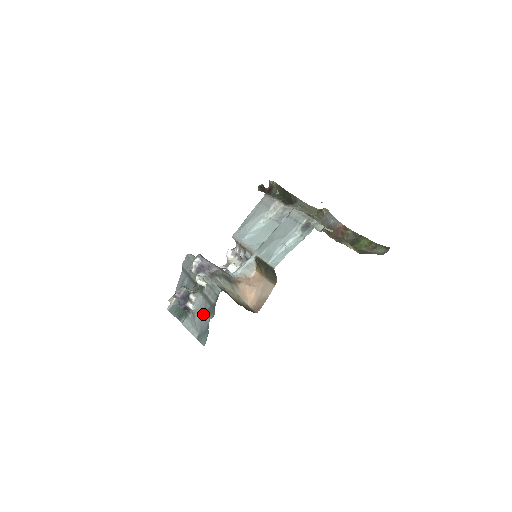
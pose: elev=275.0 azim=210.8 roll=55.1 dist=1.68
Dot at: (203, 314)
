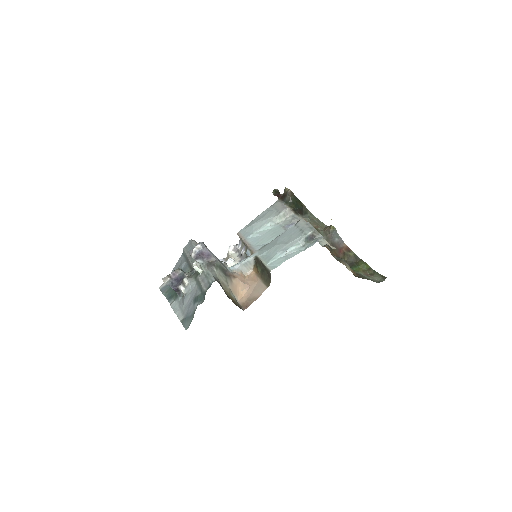
Dot at: (192, 299)
